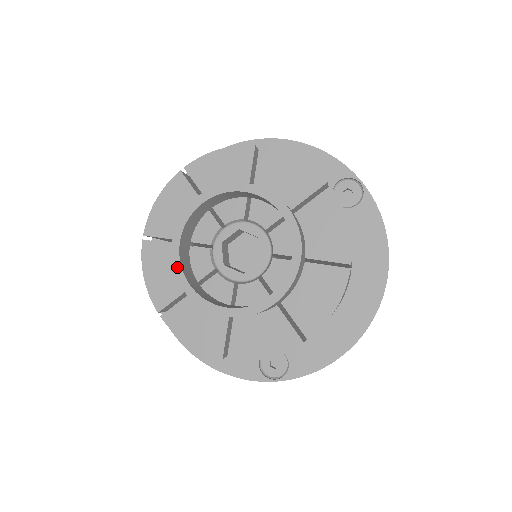
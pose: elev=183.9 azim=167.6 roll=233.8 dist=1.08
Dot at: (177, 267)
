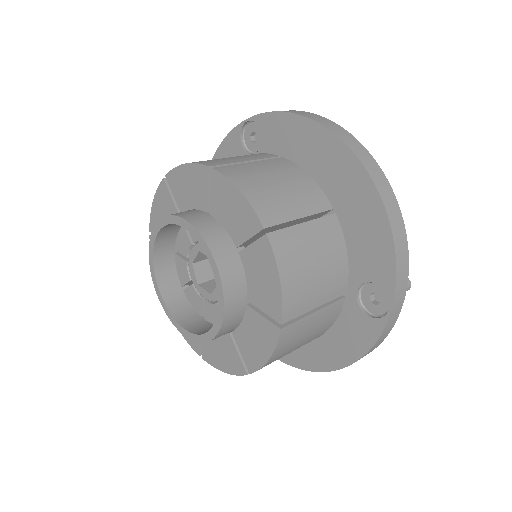
Dot at: (152, 239)
